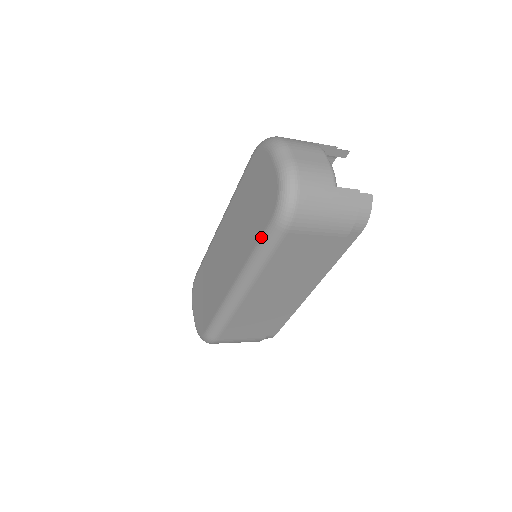
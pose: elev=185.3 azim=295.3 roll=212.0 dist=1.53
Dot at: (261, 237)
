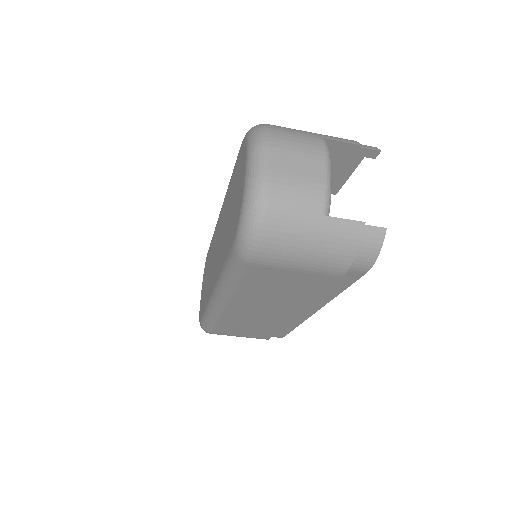
Dot at: (227, 258)
